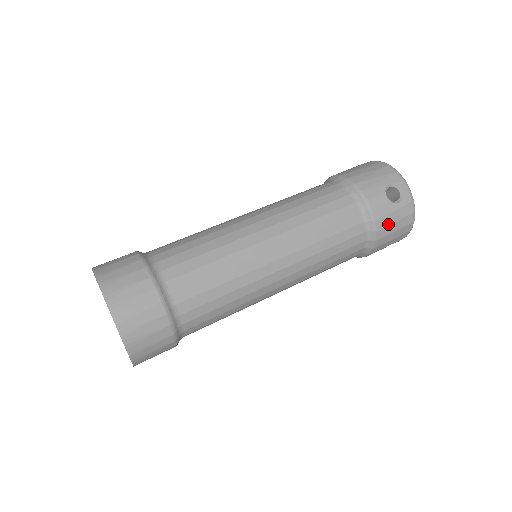
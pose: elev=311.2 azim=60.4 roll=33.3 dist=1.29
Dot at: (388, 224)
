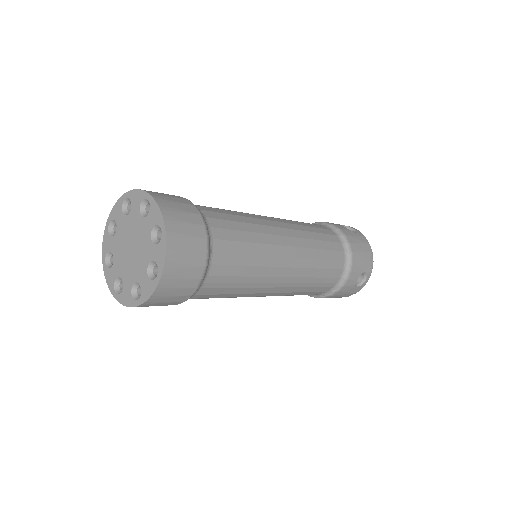
Dot at: (355, 242)
